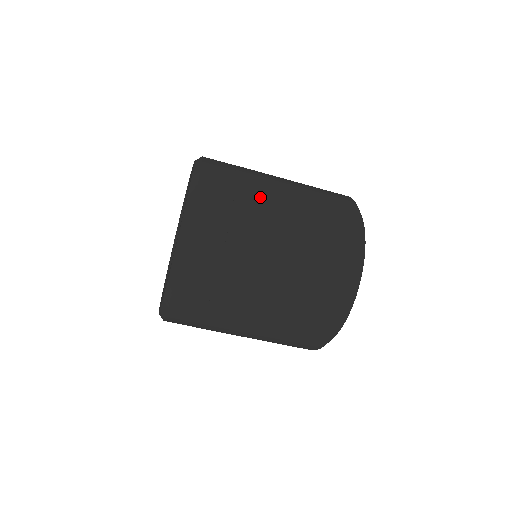
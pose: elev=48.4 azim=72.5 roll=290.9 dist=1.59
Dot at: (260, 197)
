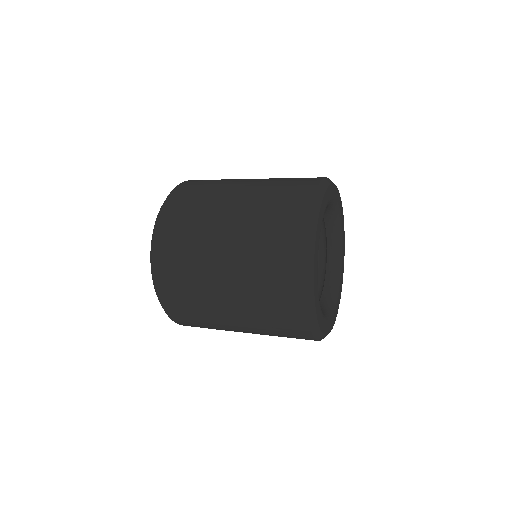
Dot at: (203, 285)
